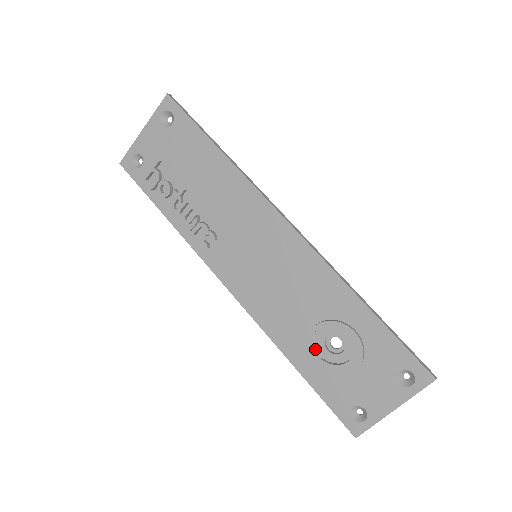
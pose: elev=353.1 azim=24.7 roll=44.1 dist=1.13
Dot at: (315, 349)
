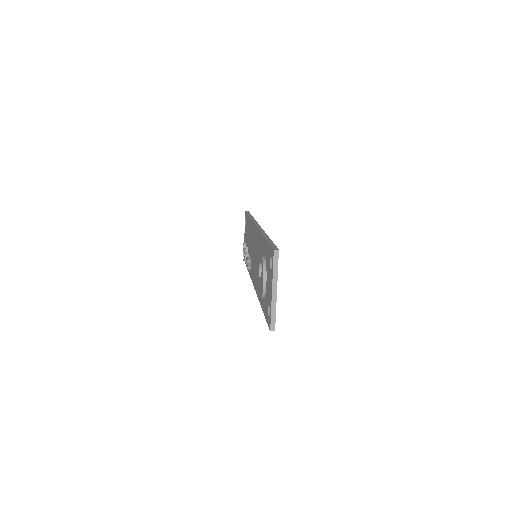
Dot at: occluded
